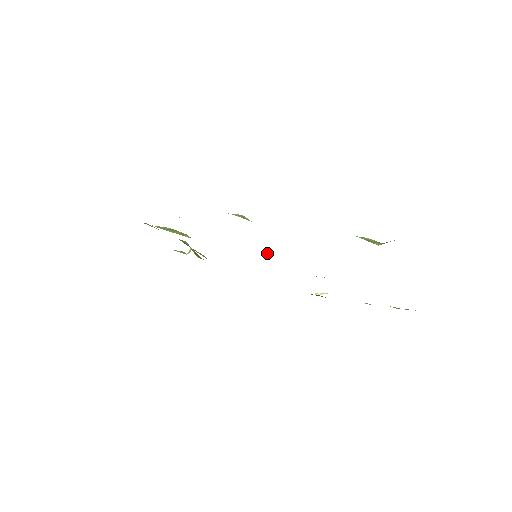
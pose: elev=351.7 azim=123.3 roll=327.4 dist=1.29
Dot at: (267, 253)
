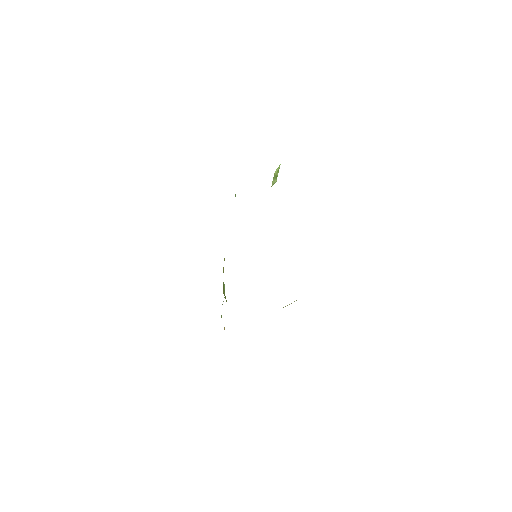
Dot at: occluded
